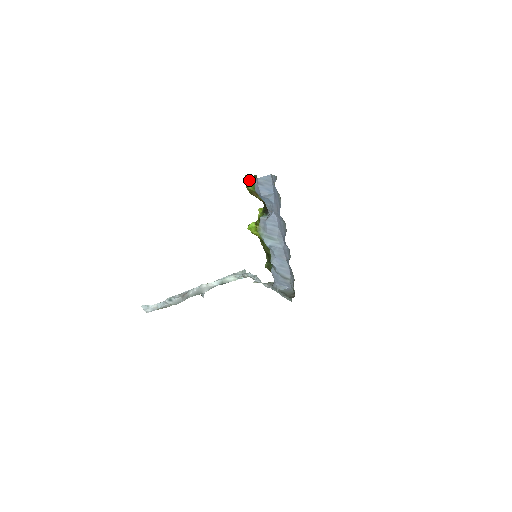
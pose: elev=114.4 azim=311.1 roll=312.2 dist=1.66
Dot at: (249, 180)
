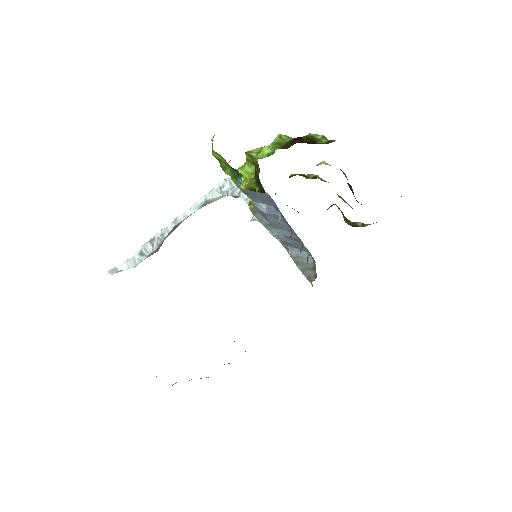
Dot at: (223, 161)
